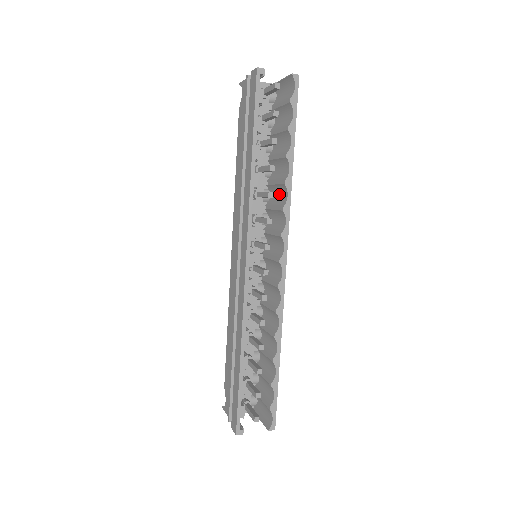
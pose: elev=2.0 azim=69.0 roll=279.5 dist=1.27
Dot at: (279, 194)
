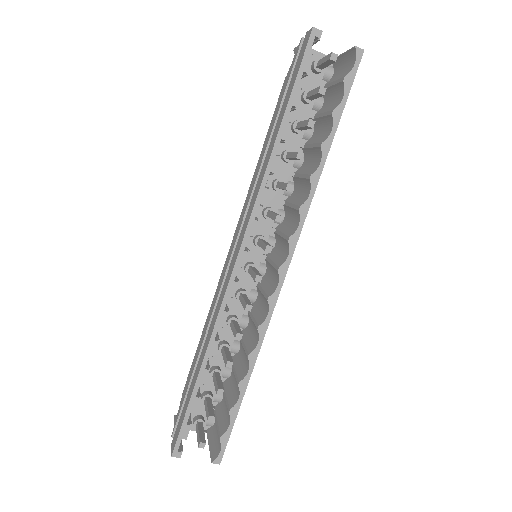
Dot at: (302, 190)
